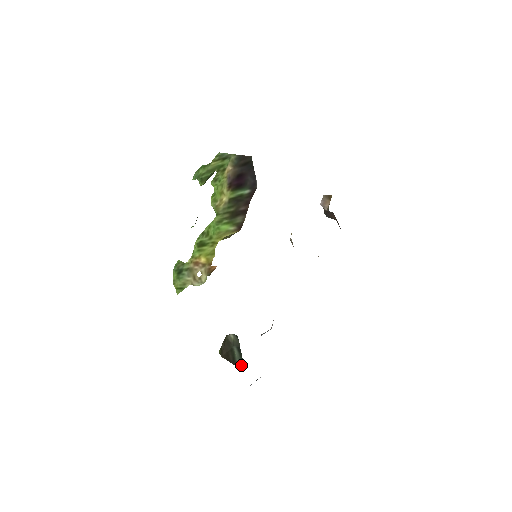
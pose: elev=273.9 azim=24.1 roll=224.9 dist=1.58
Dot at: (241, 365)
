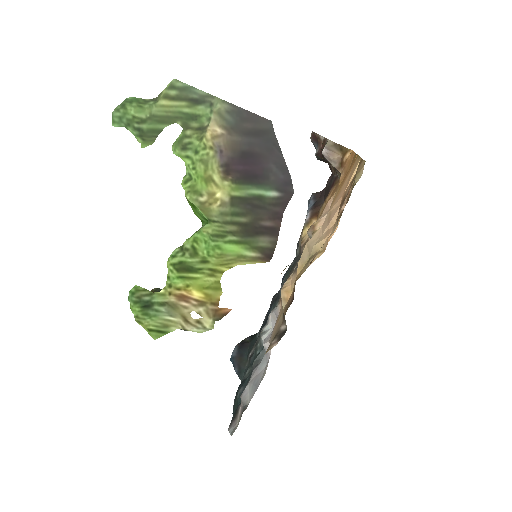
Dot at: occluded
